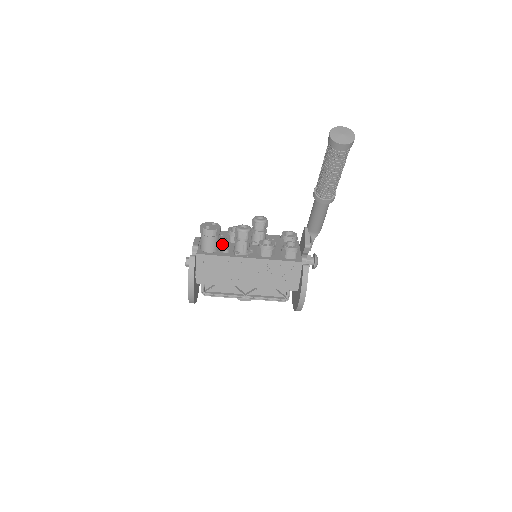
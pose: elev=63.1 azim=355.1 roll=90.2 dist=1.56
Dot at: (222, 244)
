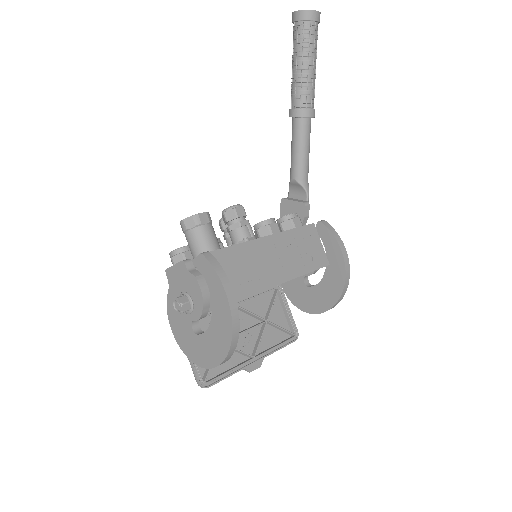
Dot at: occluded
